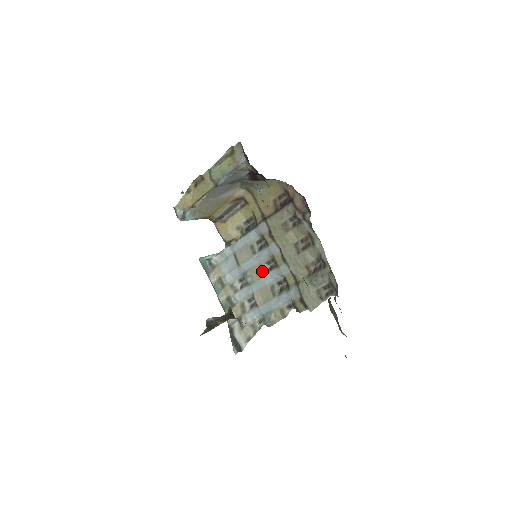
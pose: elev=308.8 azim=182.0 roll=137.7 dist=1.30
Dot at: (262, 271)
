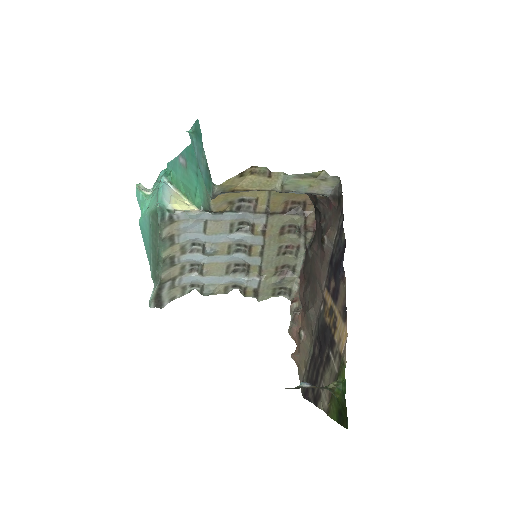
Dot at: (229, 250)
